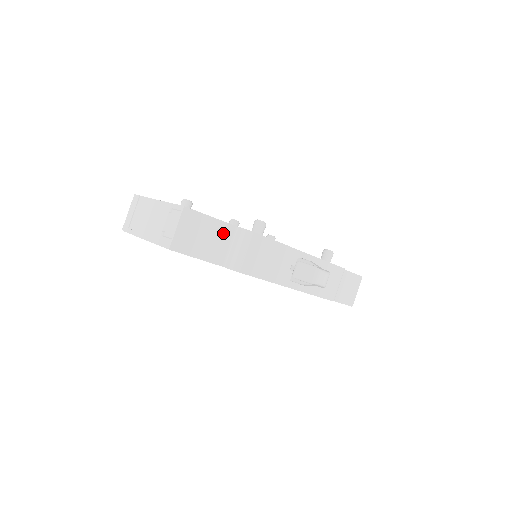
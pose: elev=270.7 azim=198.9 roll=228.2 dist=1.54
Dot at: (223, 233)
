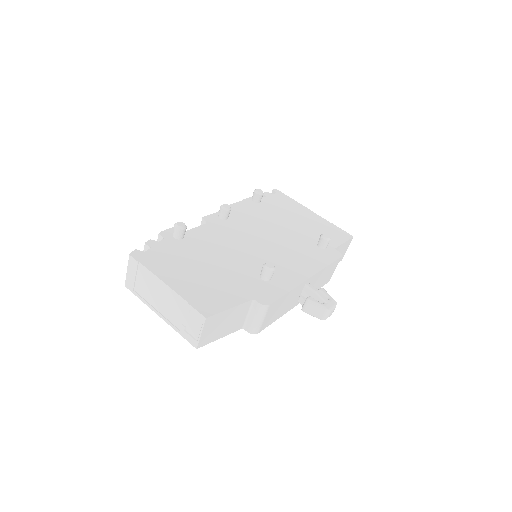
Dot at: (241, 311)
